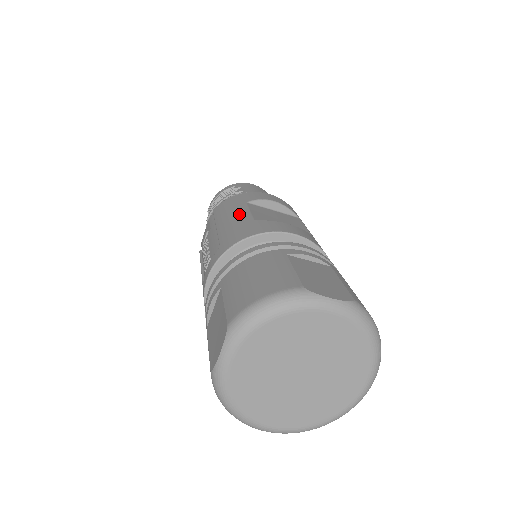
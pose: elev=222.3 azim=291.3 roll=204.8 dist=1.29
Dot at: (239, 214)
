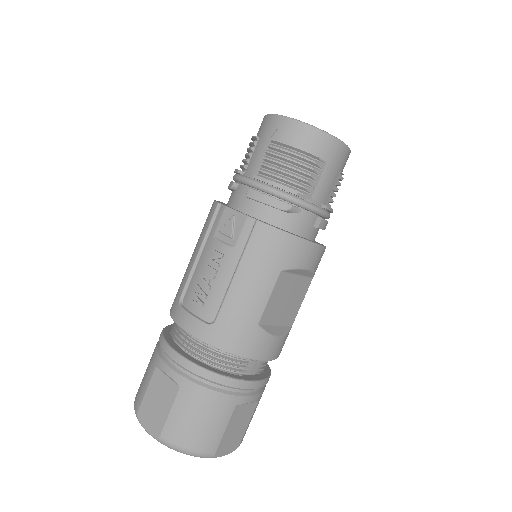
Dot at: (258, 295)
